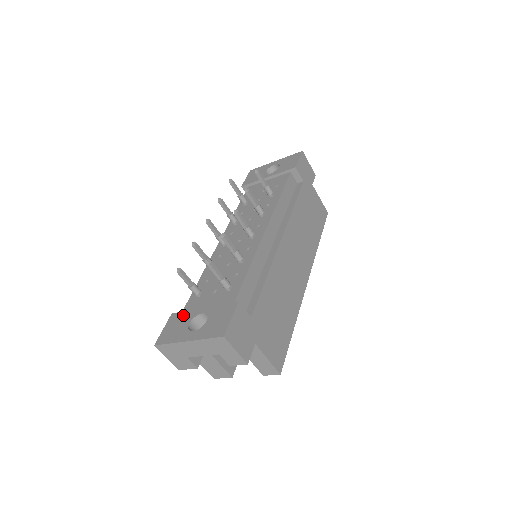
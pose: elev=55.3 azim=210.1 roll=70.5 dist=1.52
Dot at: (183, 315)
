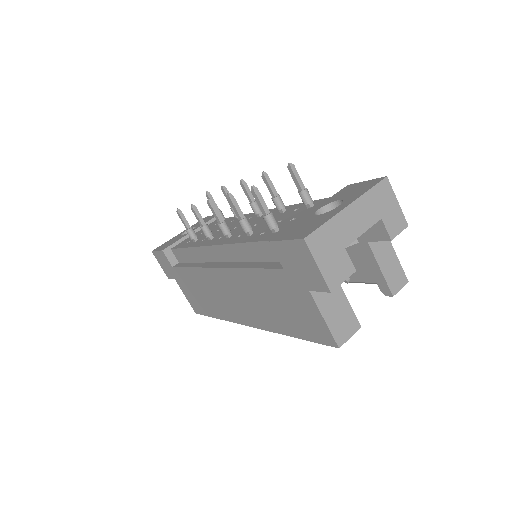
Dot at: (293, 226)
